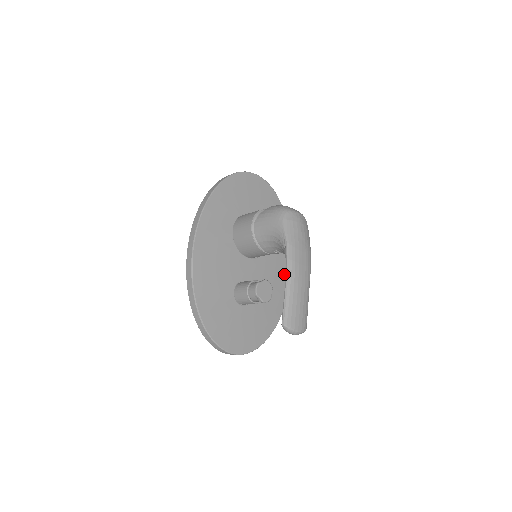
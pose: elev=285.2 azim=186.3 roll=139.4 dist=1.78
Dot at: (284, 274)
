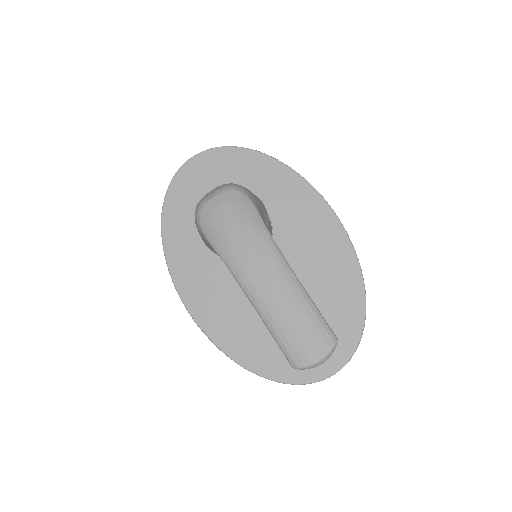
Dot at: (323, 223)
